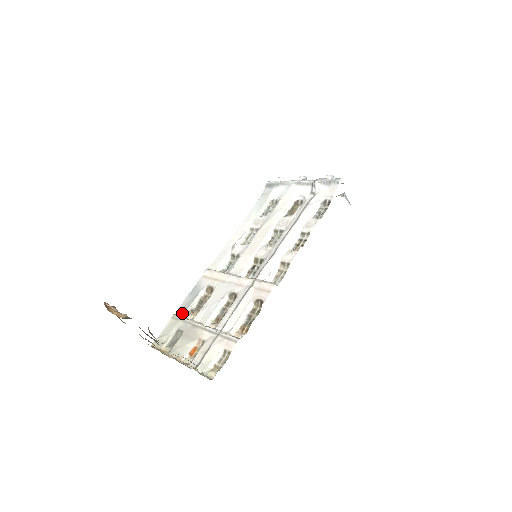
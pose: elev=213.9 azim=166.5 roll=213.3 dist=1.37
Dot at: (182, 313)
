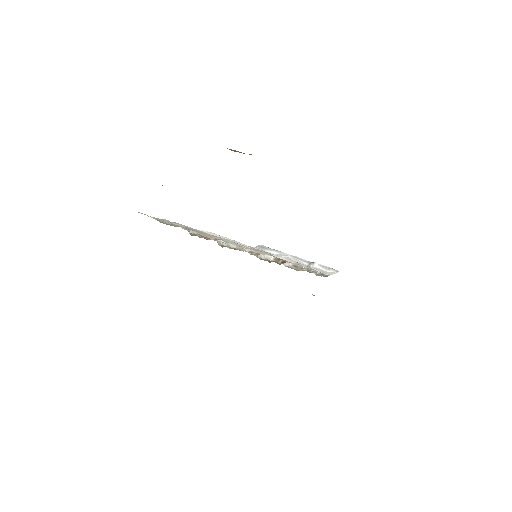
Dot at: occluded
